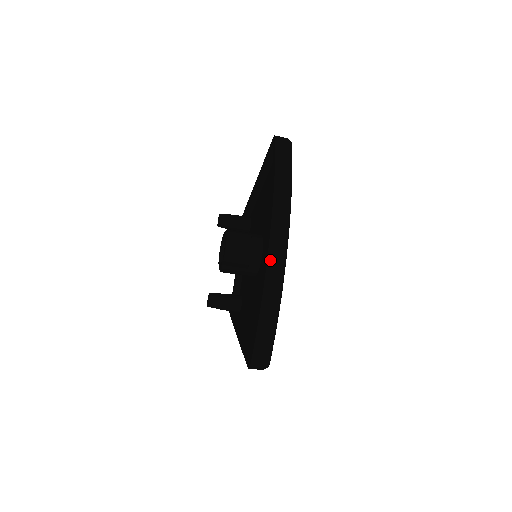
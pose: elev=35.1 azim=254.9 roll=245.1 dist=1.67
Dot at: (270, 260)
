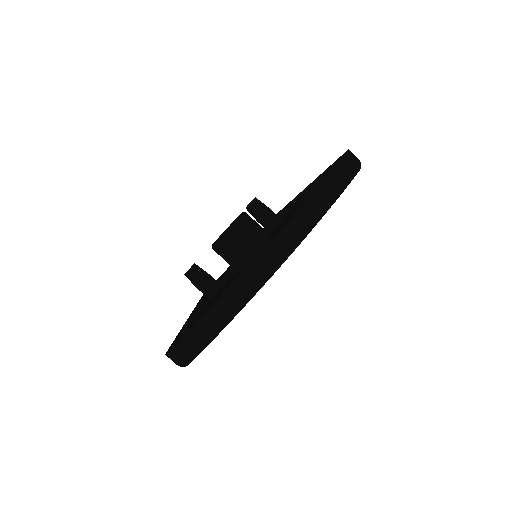
Dot at: (255, 264)
